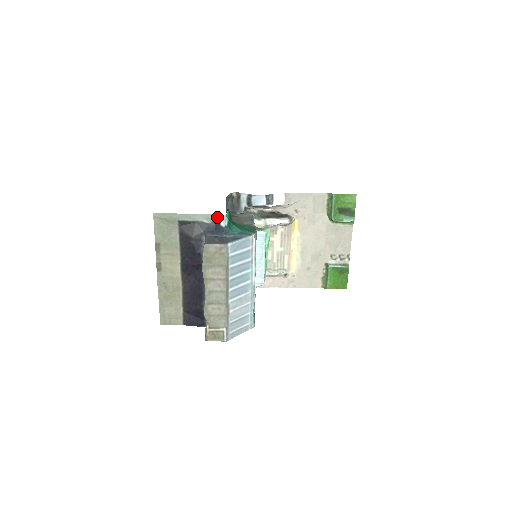
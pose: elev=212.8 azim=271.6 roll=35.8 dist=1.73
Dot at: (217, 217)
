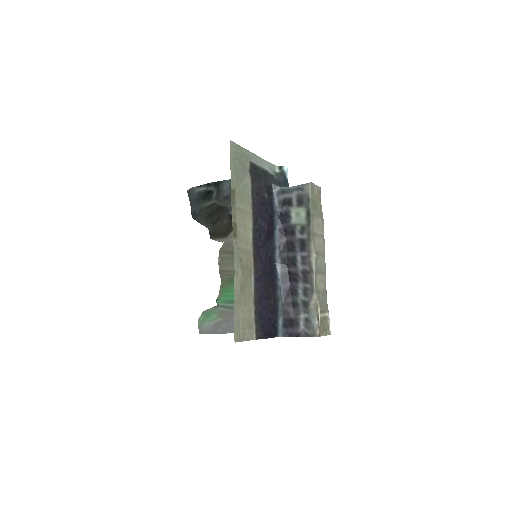
Dot at: (279, 169)
